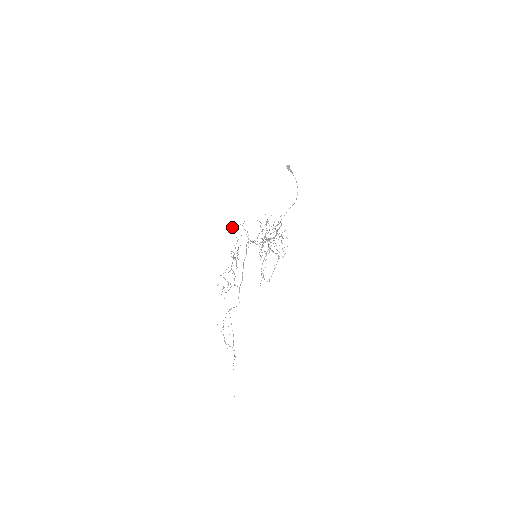
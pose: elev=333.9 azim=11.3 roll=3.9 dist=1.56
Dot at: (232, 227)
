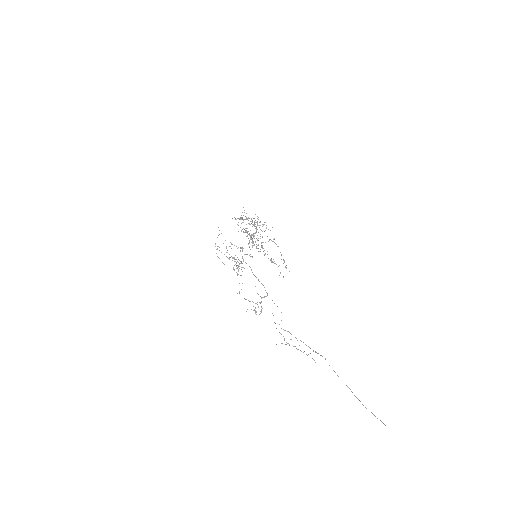
Dot at: occluded
